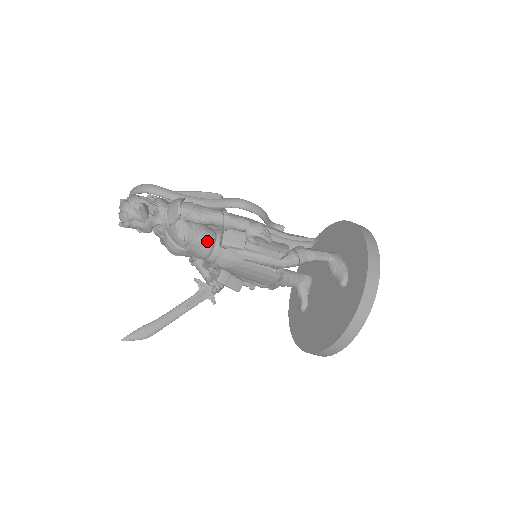
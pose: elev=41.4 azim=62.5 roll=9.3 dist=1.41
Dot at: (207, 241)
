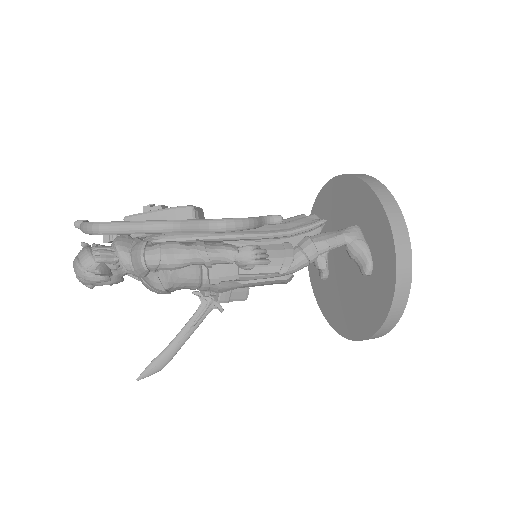
Dot at: (192, 278)
